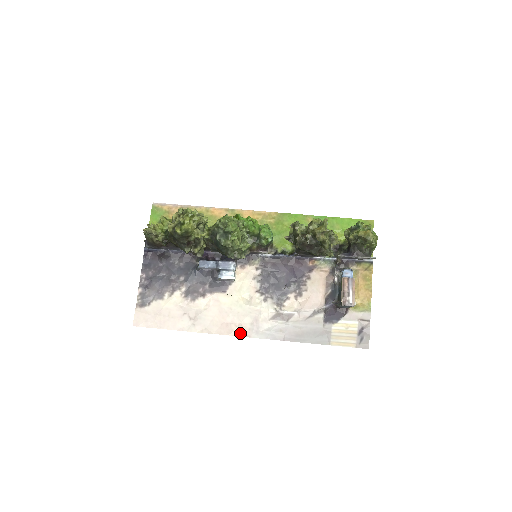
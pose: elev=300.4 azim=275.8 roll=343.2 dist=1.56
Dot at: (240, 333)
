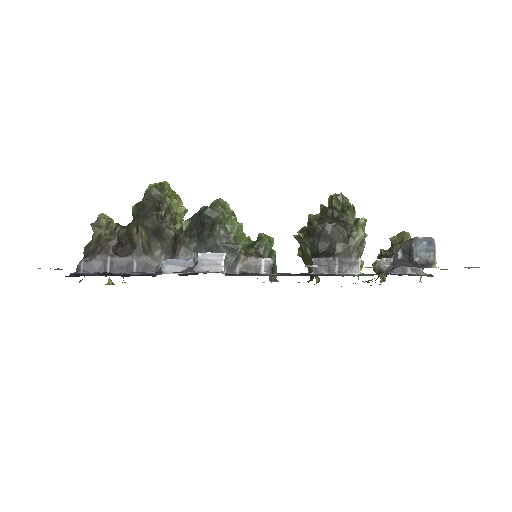
Dot at: occluded
